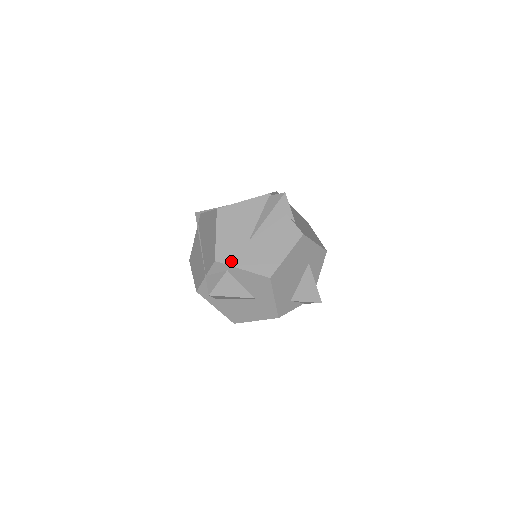
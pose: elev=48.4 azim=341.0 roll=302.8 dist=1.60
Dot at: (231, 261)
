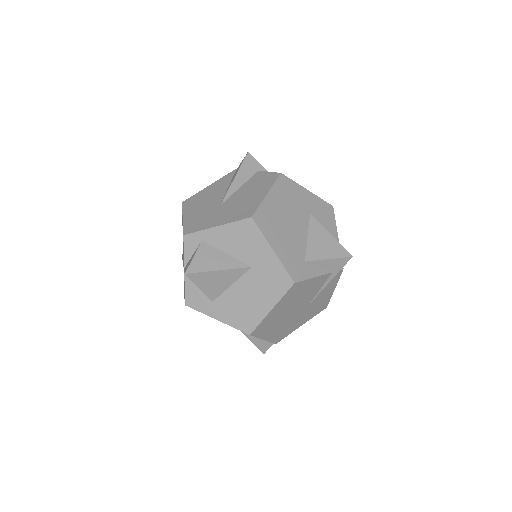
Dot at: (202, 227)
